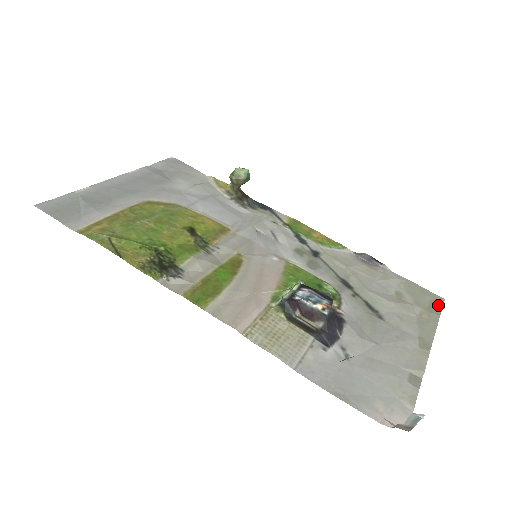
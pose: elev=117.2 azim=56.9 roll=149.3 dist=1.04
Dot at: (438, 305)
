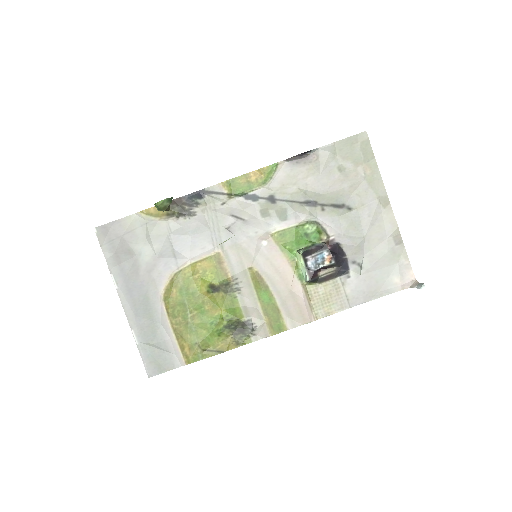
Dot at: (367, 146)
